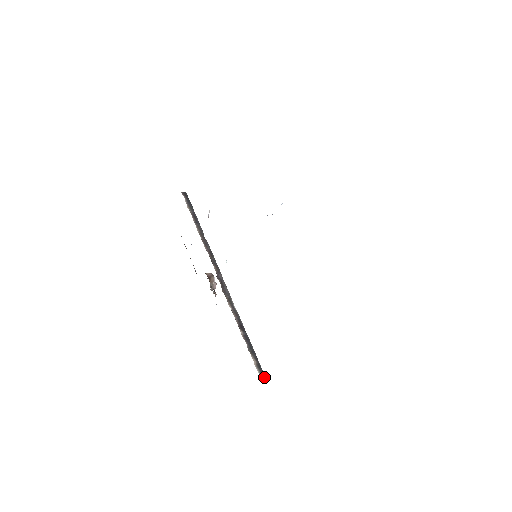
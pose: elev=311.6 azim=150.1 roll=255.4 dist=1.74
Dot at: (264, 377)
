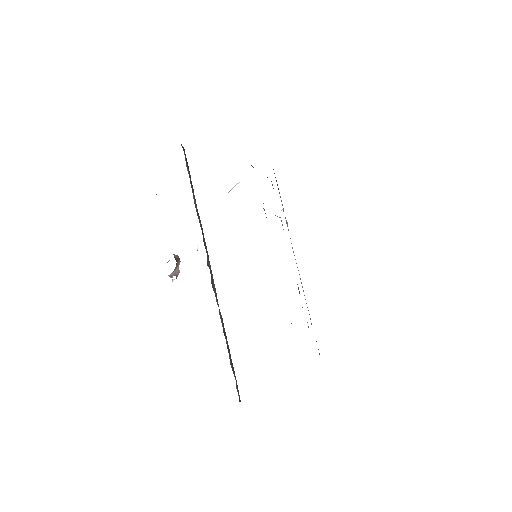
Dot at: (240, 401)
